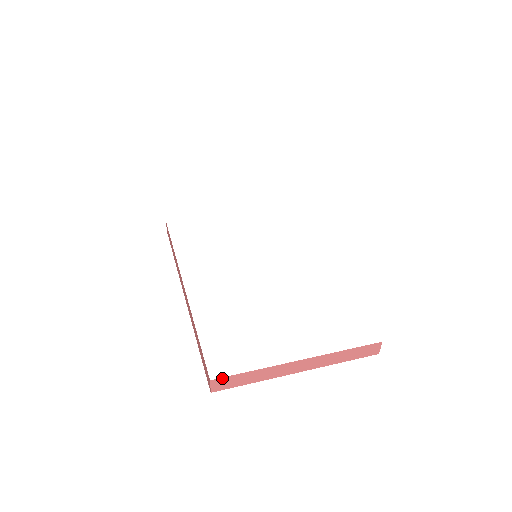
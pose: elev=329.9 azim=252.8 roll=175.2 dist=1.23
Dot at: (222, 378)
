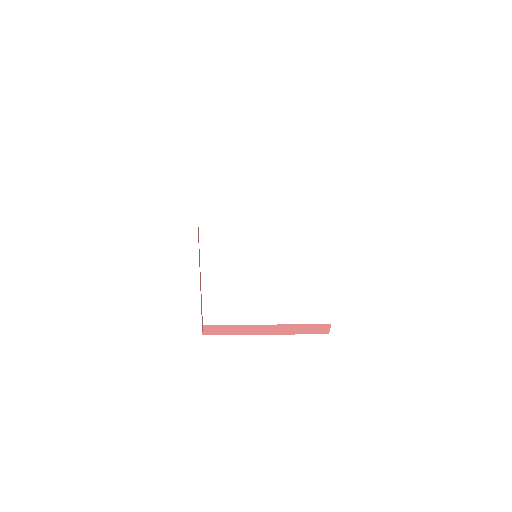
Dot at: (211, 325)
